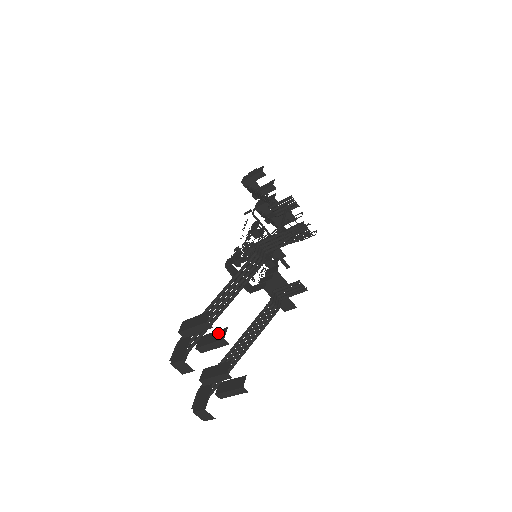
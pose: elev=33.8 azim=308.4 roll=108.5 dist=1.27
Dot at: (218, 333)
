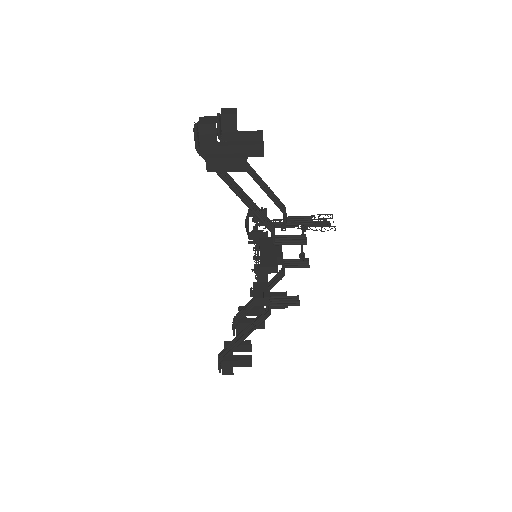
Dot at: occluded
